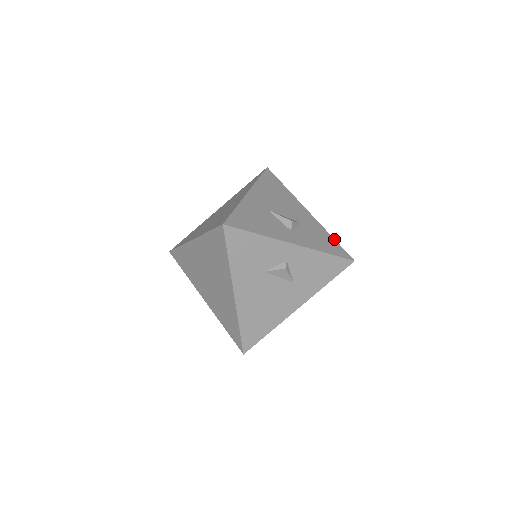
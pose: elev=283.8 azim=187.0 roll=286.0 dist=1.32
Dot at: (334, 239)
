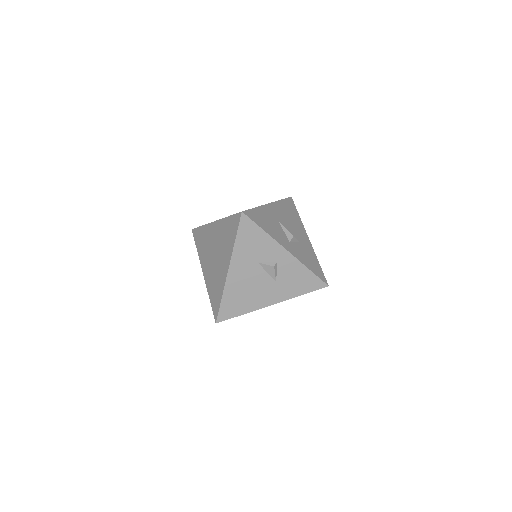
Dot at: occluded
